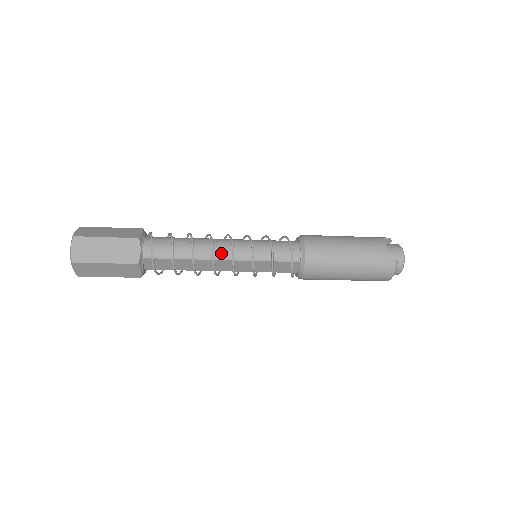
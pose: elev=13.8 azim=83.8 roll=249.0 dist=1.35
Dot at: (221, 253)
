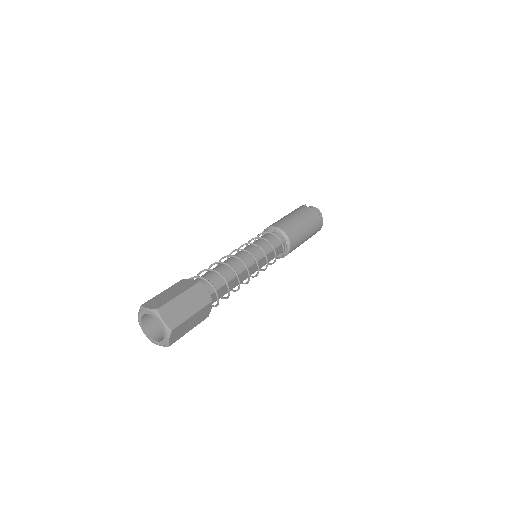
Dot at: (247, 262)
